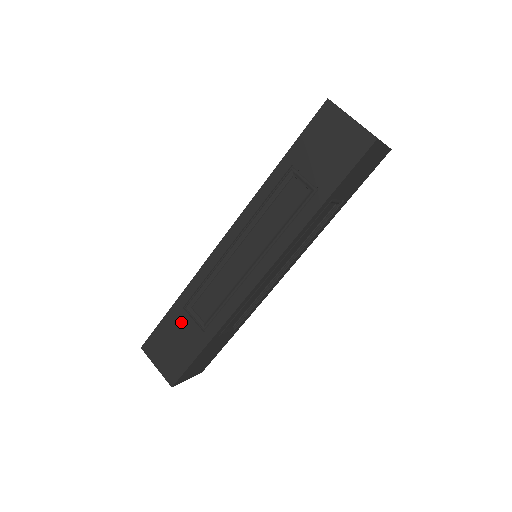
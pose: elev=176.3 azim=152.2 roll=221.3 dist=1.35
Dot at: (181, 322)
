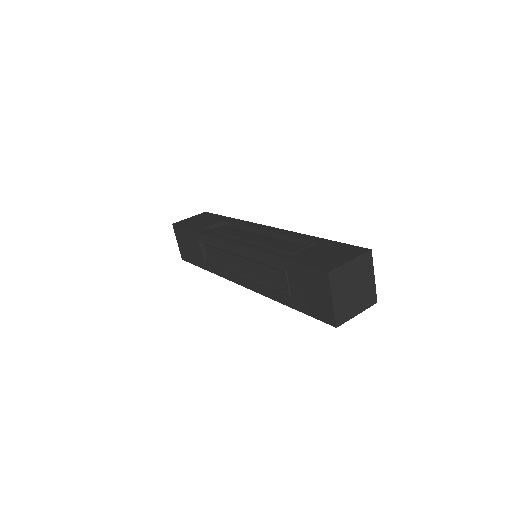
Dot at: (195, 243)
